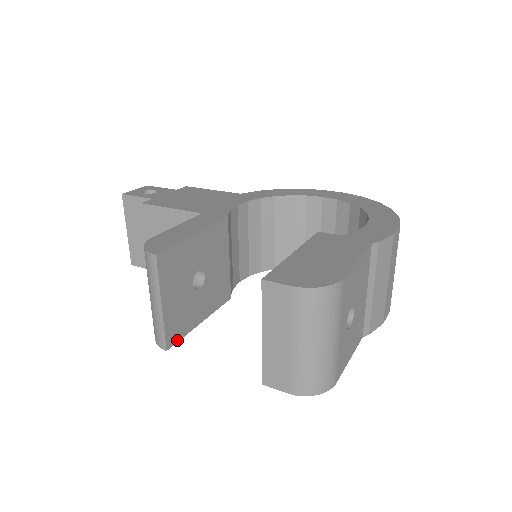
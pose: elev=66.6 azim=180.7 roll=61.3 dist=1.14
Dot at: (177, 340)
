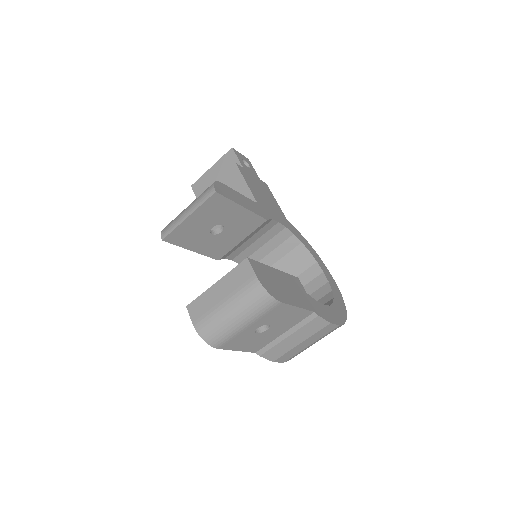
Dot at: (172, 242)
